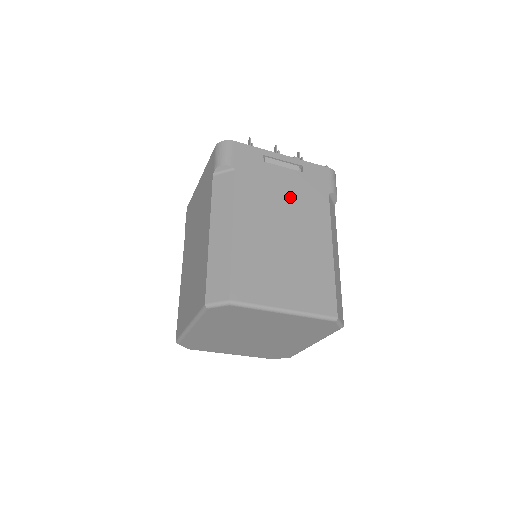
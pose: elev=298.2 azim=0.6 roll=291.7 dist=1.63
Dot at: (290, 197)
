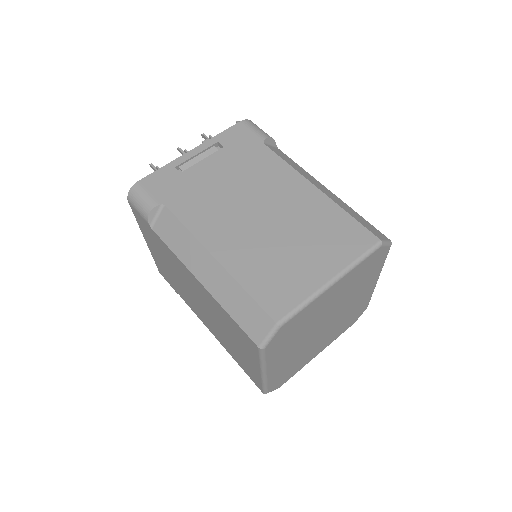
Dot at: (234, 179)
